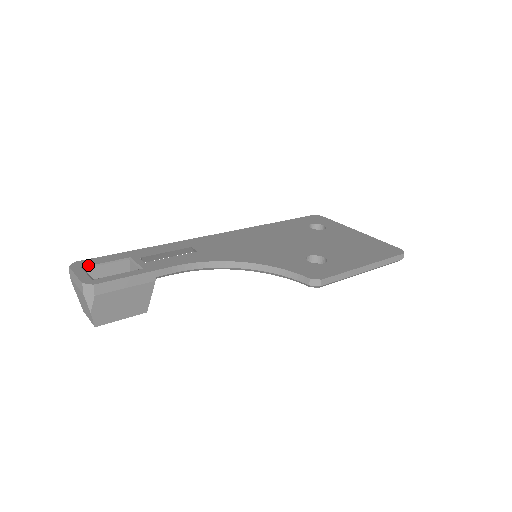
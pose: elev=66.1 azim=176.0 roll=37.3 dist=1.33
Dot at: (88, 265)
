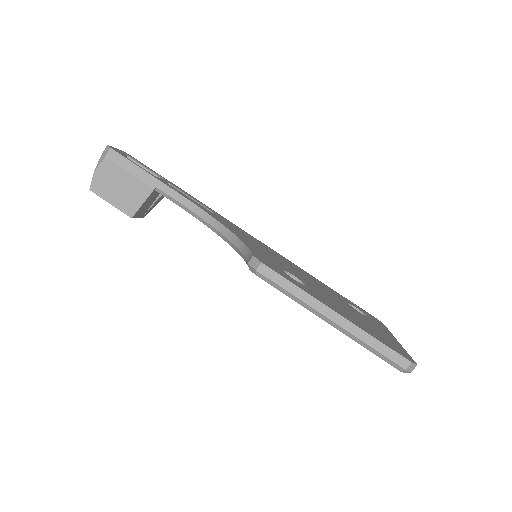
Dot at: (133, 158)
